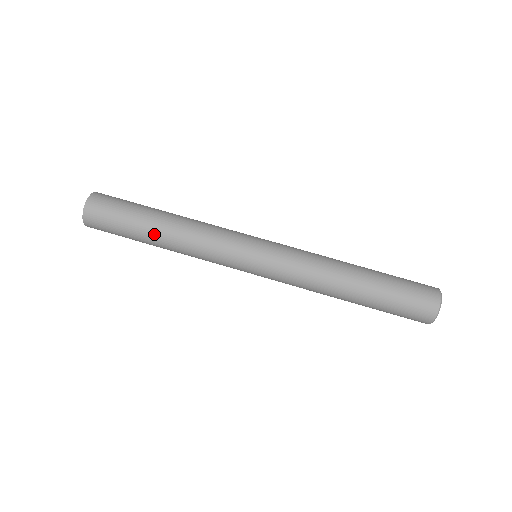
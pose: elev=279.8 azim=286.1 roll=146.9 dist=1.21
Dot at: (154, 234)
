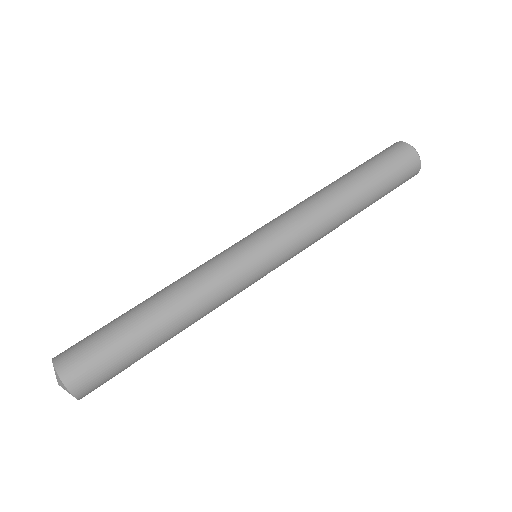
Dot at: (150, 318)
